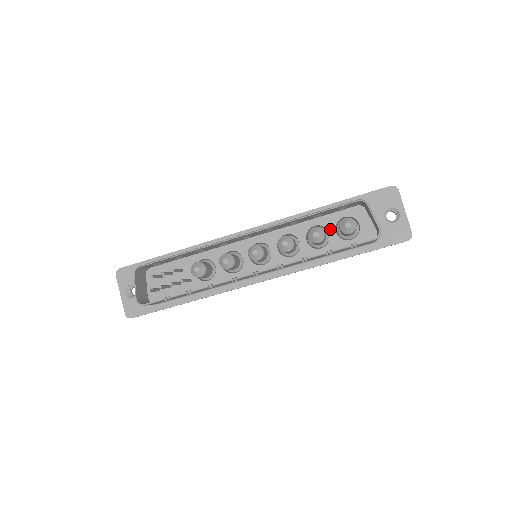
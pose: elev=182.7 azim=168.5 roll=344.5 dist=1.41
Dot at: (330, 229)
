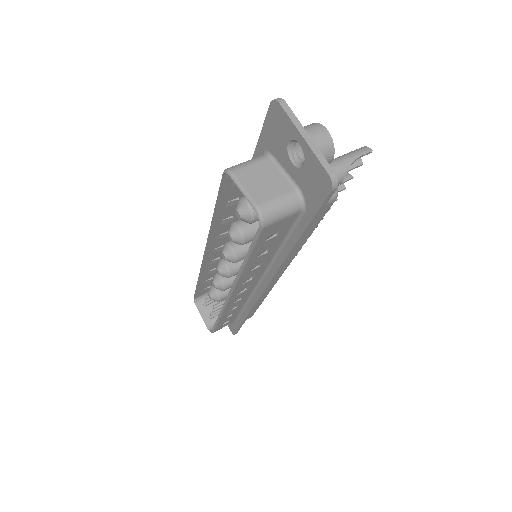
Dot at: occluded
